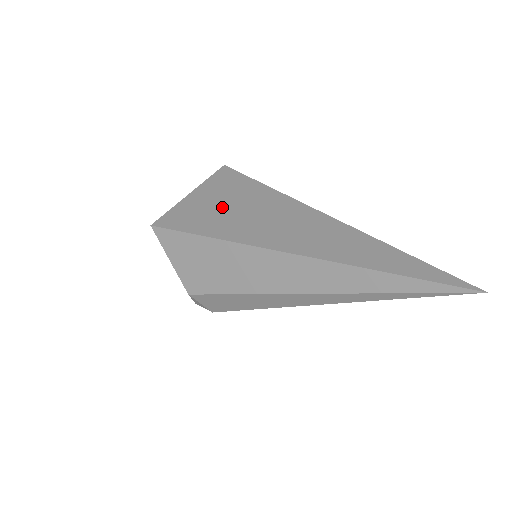
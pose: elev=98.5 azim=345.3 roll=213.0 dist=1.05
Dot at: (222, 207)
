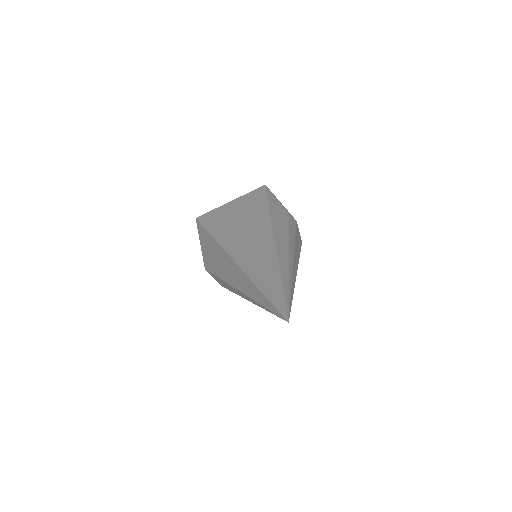
Dot at: (234, 216)
